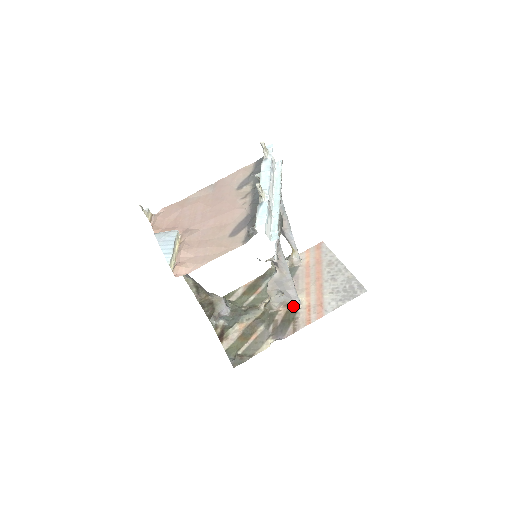
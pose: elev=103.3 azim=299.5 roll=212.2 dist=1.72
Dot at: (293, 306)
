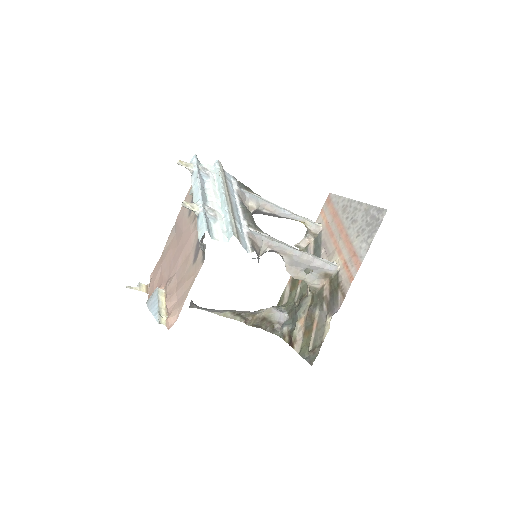
Dot at: (331, 273)
